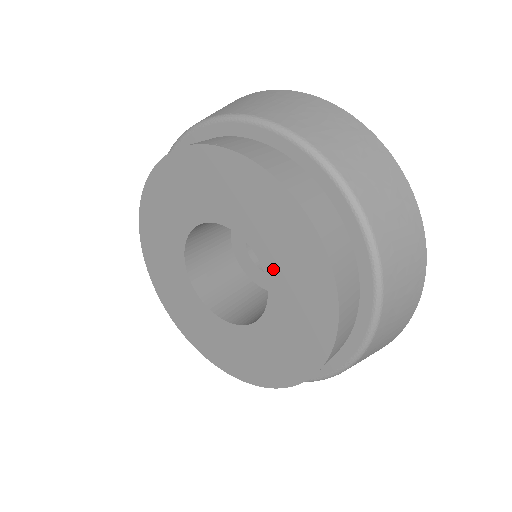
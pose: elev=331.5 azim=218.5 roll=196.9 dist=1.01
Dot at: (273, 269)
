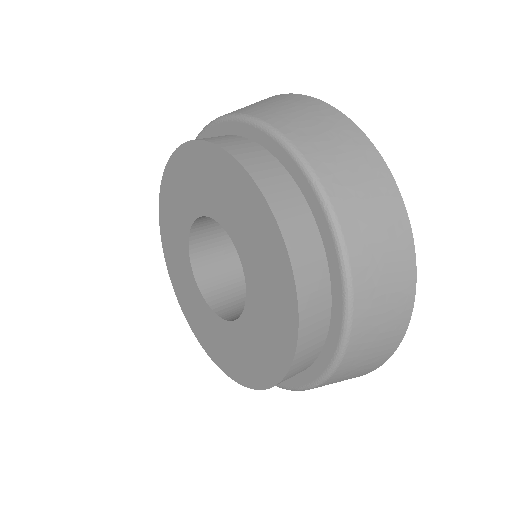
Dot at: (251, 272)
